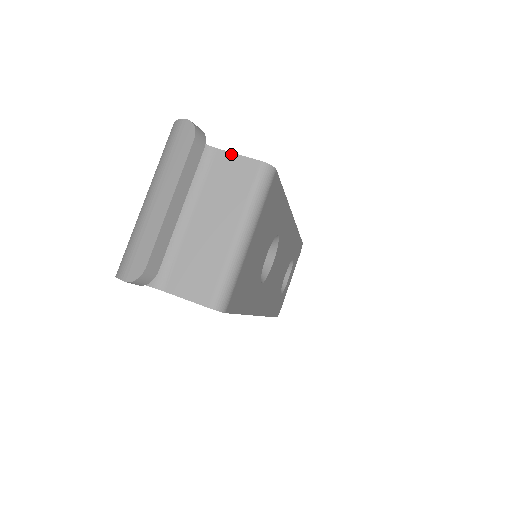
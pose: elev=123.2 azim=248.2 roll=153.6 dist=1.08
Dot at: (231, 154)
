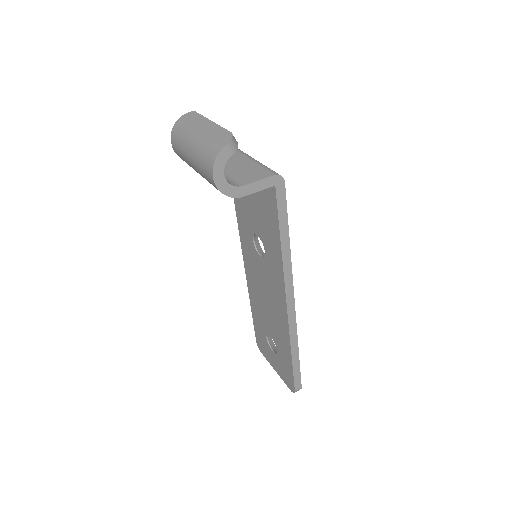
Dot at: occluded
